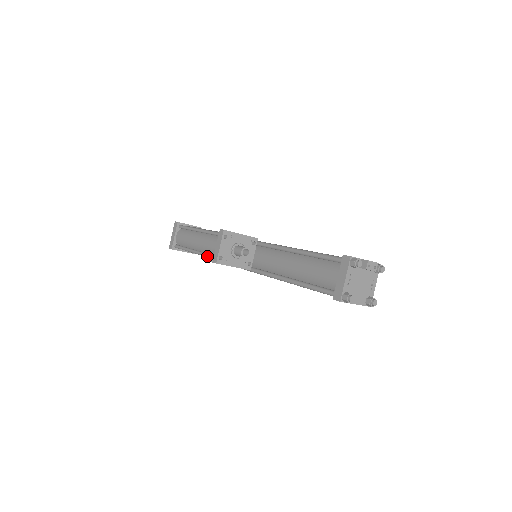
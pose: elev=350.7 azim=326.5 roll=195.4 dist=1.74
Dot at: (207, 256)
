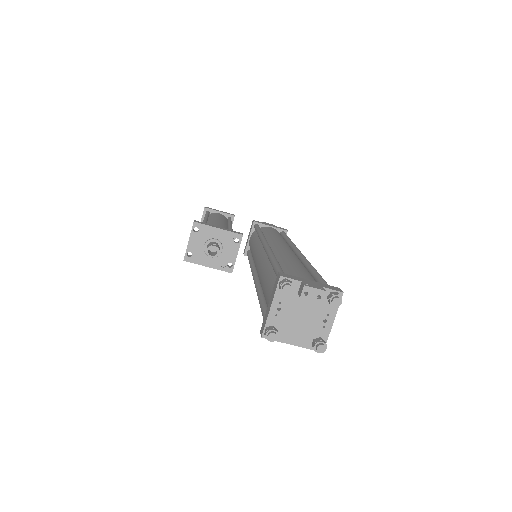
Dot at: occluded
